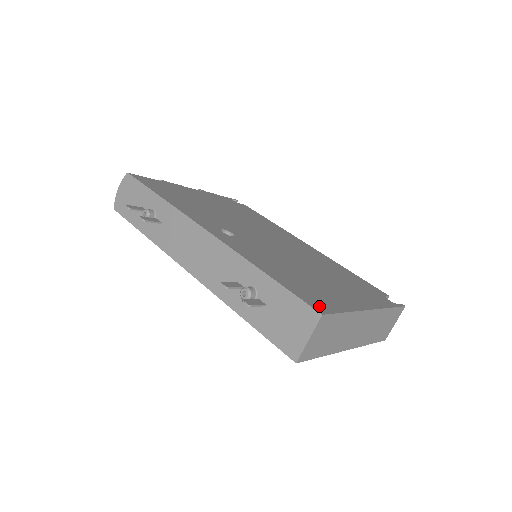
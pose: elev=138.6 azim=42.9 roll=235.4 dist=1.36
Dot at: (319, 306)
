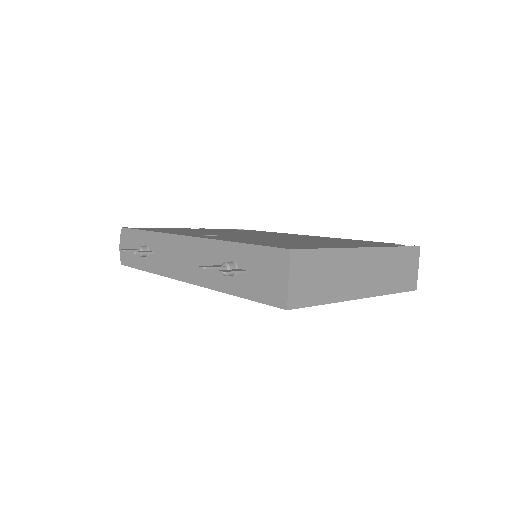
Dot at: (291, 247)
